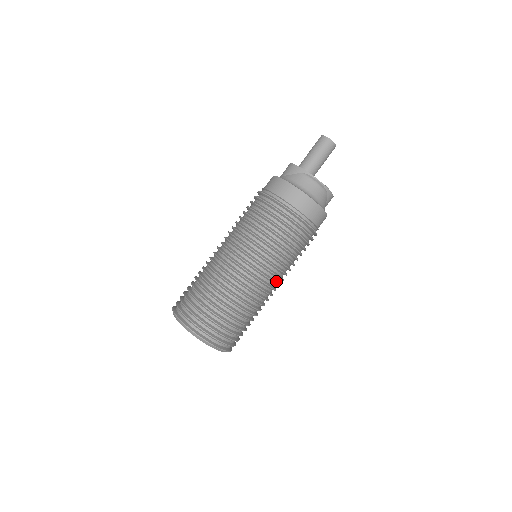
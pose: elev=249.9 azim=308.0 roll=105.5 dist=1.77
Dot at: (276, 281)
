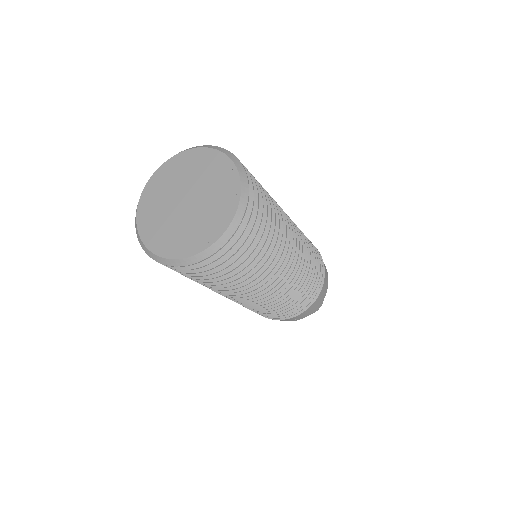
Dot at: (296, 254)
